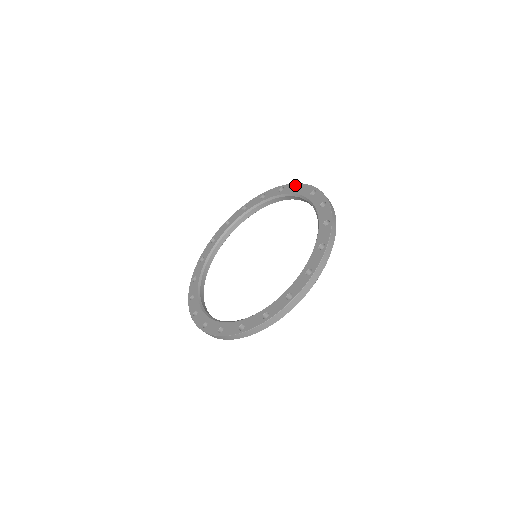
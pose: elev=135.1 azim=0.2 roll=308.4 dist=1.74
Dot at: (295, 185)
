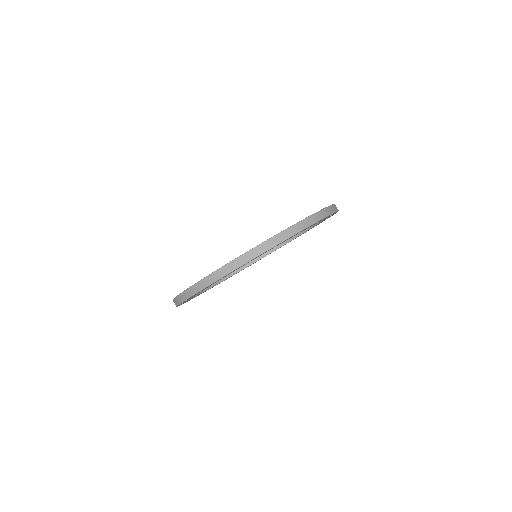
Dot at: occluded
